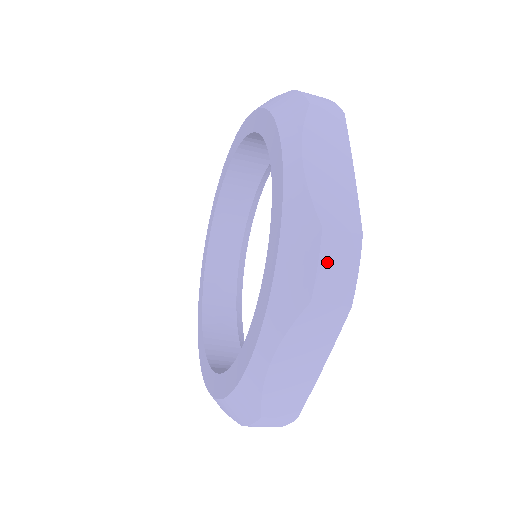
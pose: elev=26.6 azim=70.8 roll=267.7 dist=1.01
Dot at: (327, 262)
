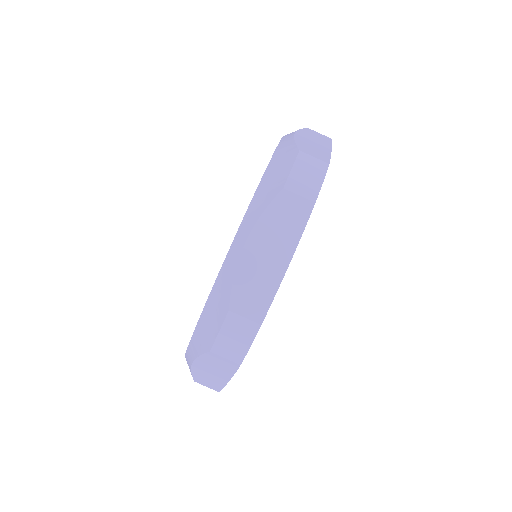
Dot at: (300, 168)
